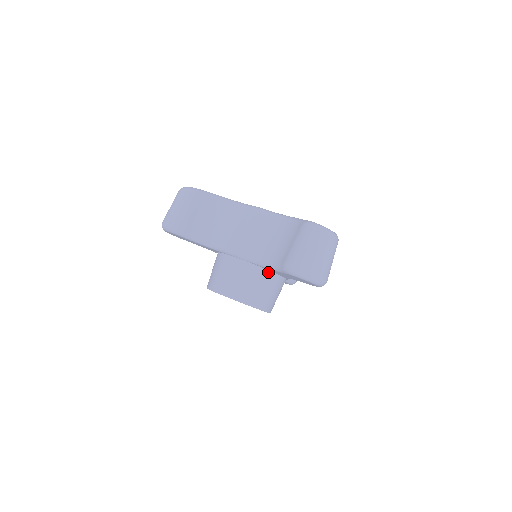
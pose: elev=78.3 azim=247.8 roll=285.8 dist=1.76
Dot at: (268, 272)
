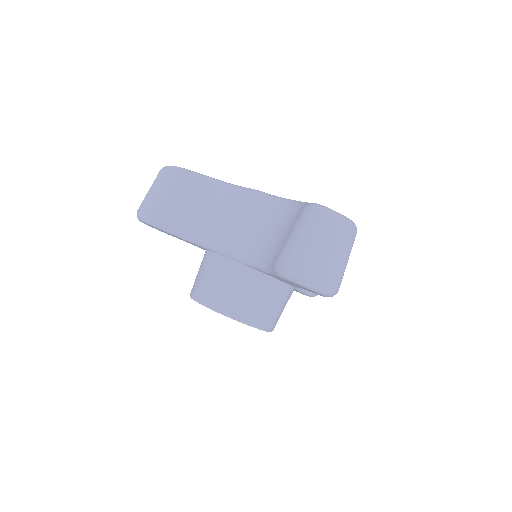
Dot at: (264, 276)
